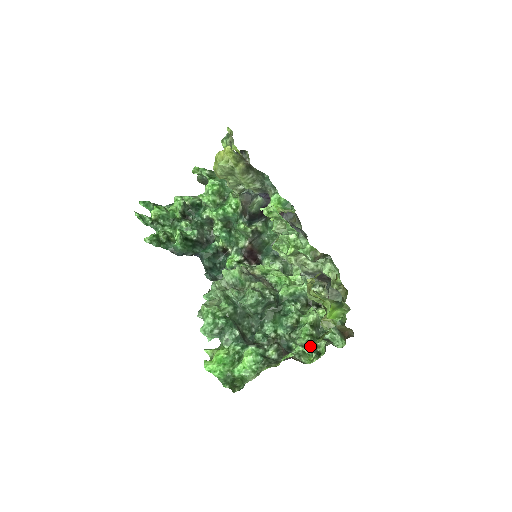
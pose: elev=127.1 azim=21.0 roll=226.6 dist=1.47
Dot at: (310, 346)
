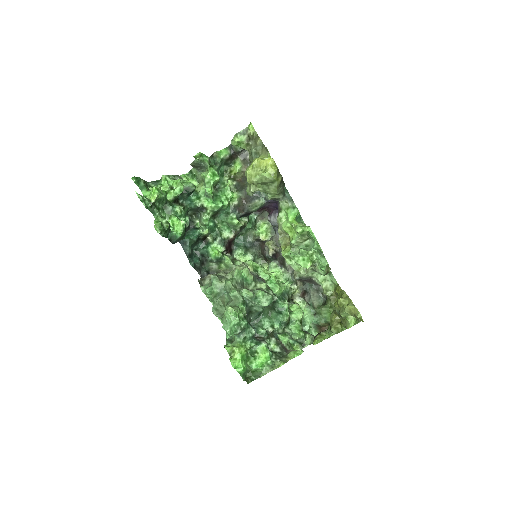
Dot at: (303, 340)
